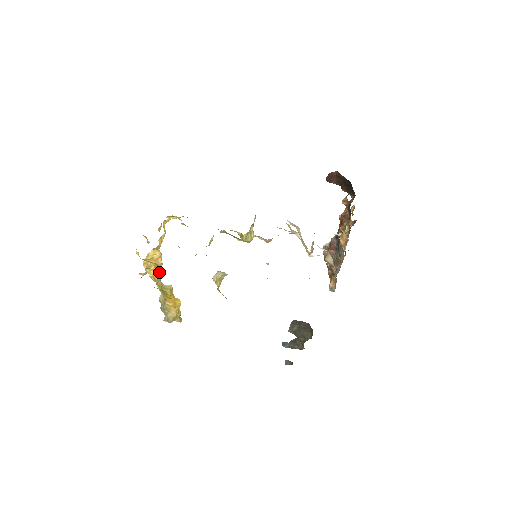
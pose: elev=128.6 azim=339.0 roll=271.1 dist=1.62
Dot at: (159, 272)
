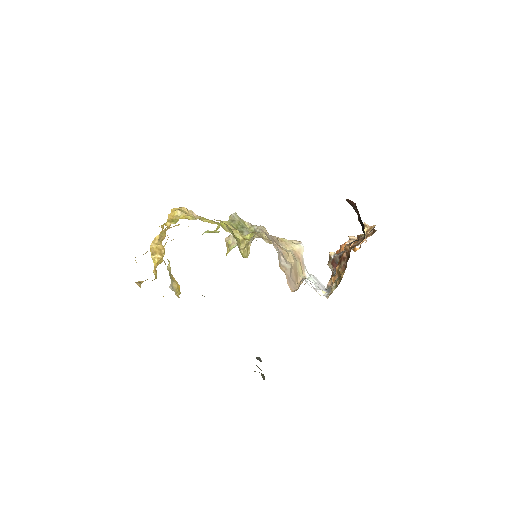
Dot at: occluded
